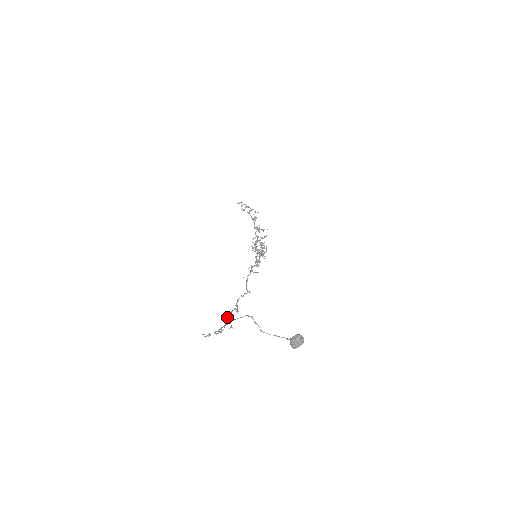
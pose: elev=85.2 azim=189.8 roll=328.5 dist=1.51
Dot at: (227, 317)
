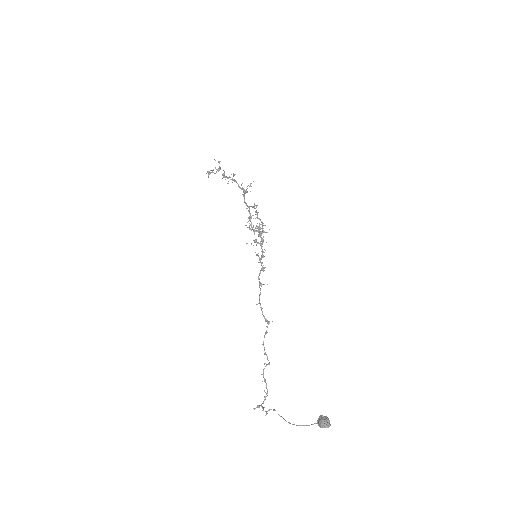
Dot at: occluded
